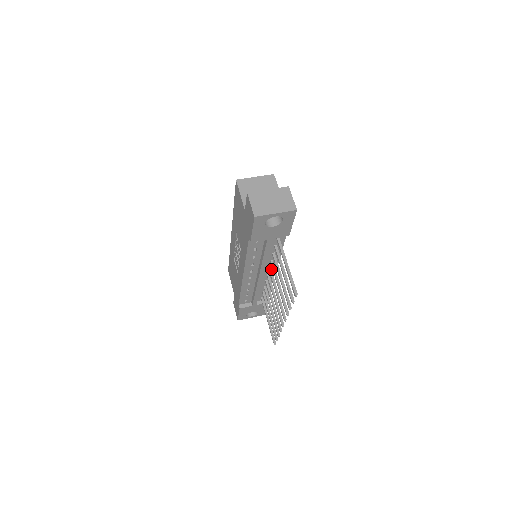
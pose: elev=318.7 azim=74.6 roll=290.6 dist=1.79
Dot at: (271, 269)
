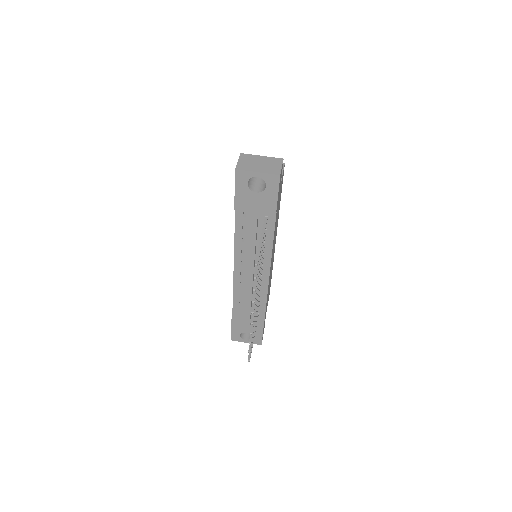
Dot at: (262, 267)
